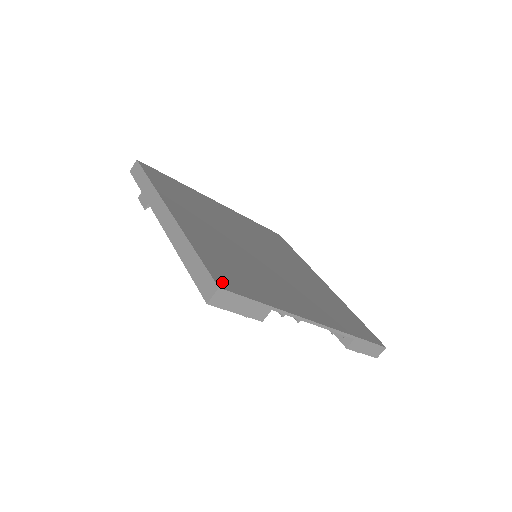
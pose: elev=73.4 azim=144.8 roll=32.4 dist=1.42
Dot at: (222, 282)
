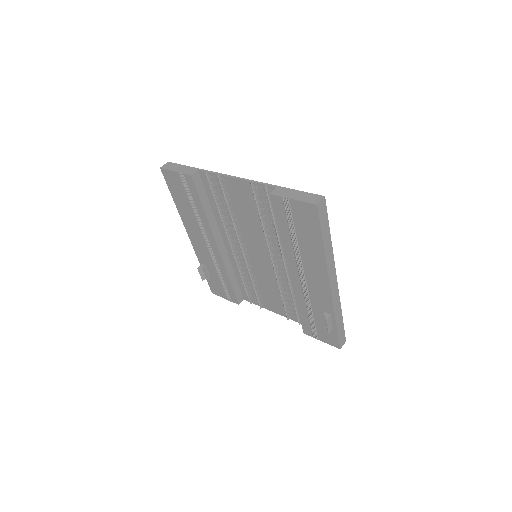
Dot at: occluded
